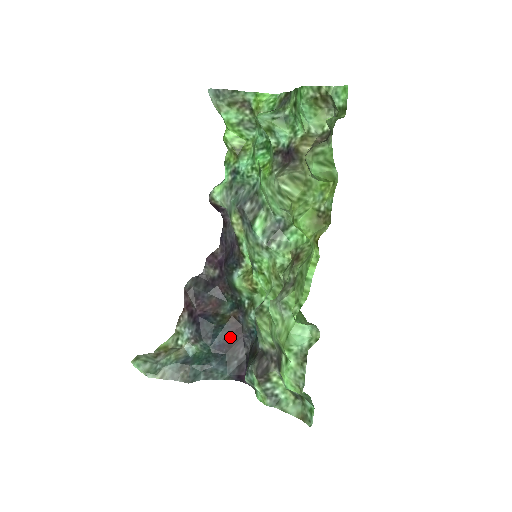
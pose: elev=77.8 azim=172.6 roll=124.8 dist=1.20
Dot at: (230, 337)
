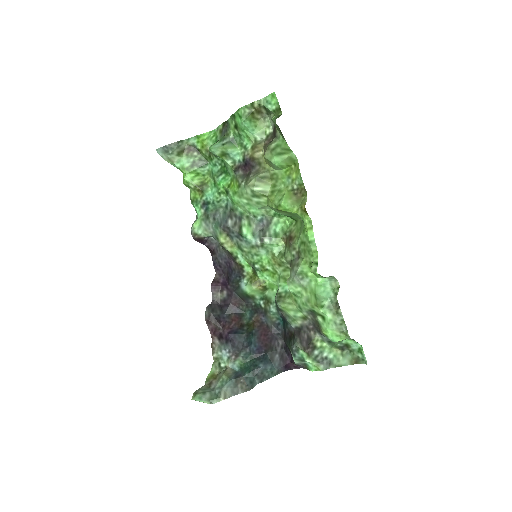
Dot at: (262, 338)
